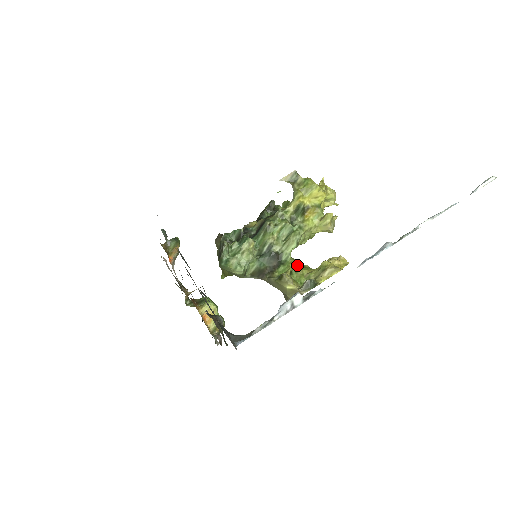
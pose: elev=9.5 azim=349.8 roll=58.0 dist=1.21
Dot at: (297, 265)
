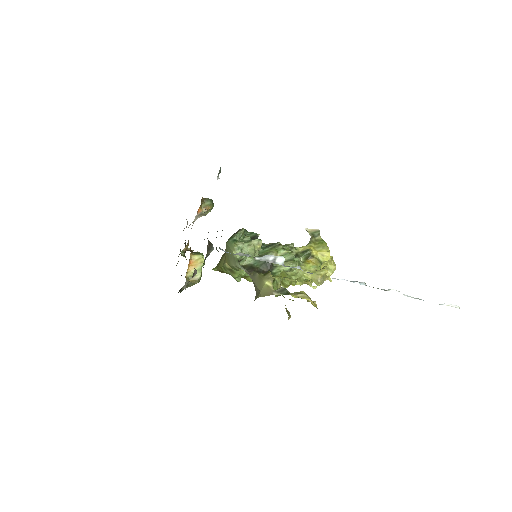
Dot at: occluded
